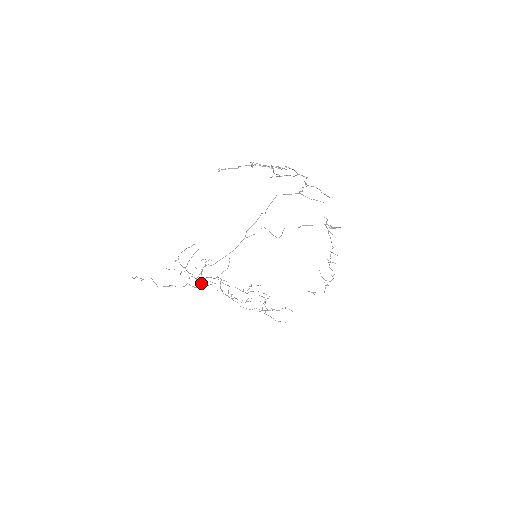
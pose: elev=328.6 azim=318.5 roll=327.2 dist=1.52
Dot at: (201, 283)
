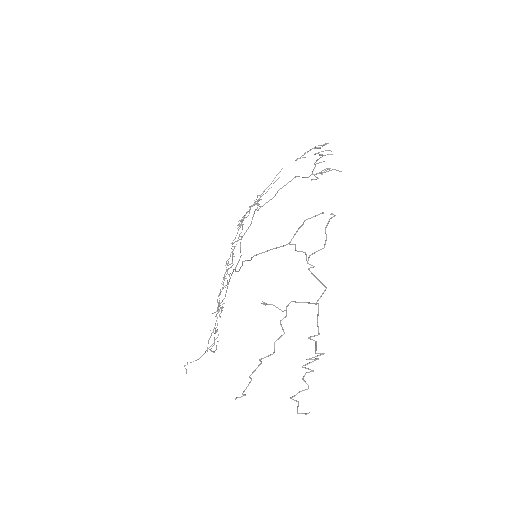
Dot at: occluded
